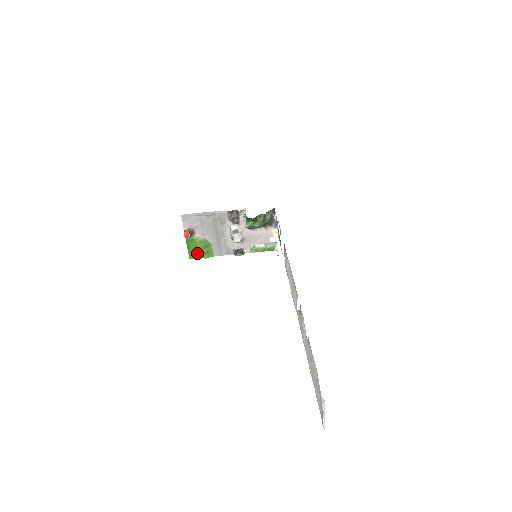
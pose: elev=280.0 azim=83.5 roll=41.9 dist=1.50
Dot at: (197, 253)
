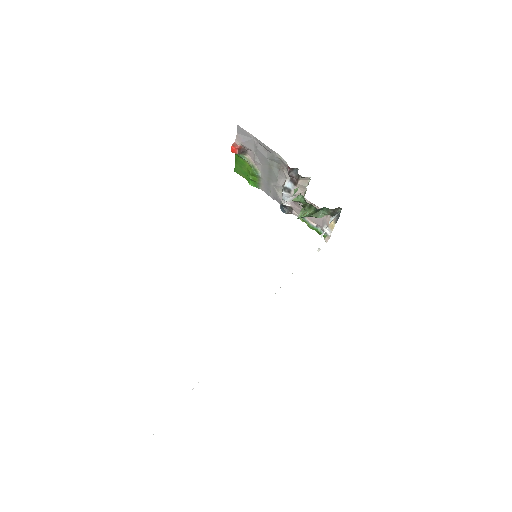
Dot at: (244, 172)
